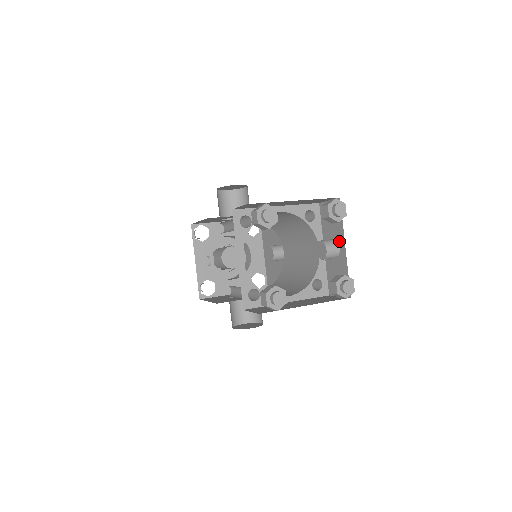
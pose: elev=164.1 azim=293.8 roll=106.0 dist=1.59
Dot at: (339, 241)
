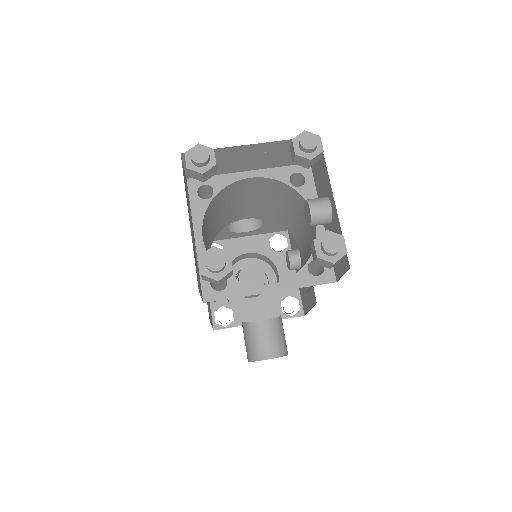
Dot at: (329, 195)
